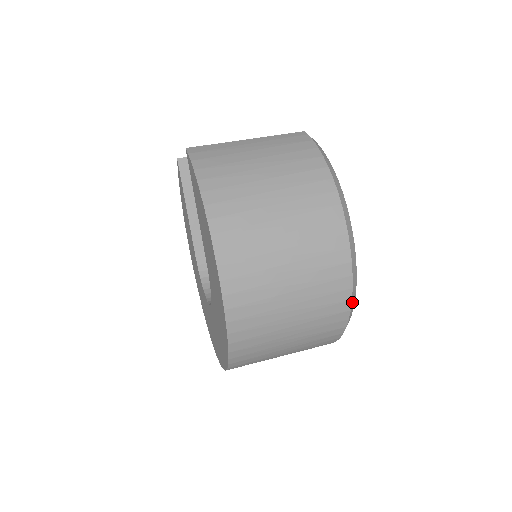
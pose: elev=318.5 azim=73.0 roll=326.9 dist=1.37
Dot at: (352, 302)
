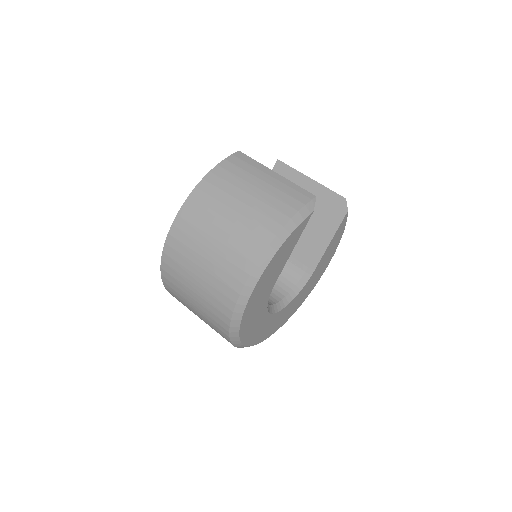
Dot at: (233, 322)
